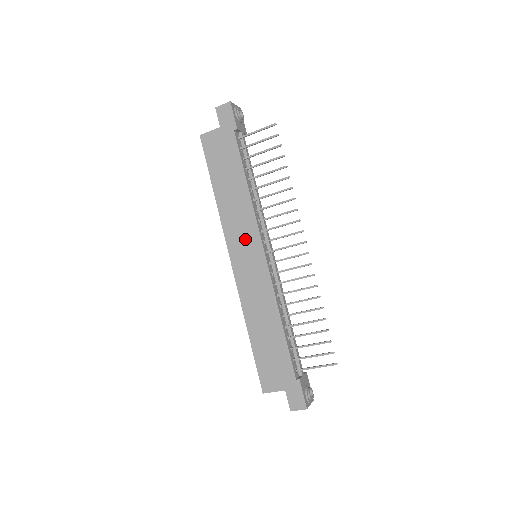
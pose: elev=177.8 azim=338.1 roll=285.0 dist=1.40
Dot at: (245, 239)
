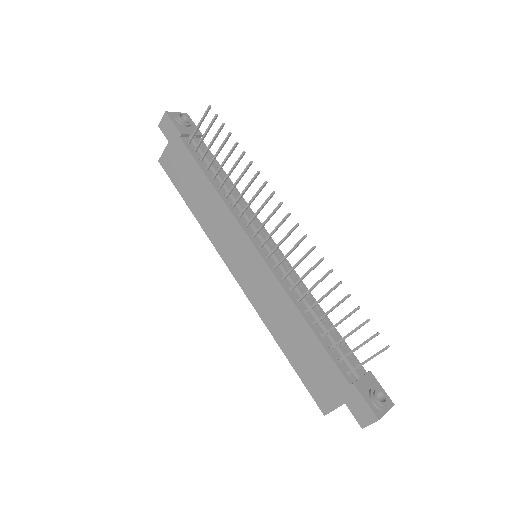
Dot at: (233, 243)
